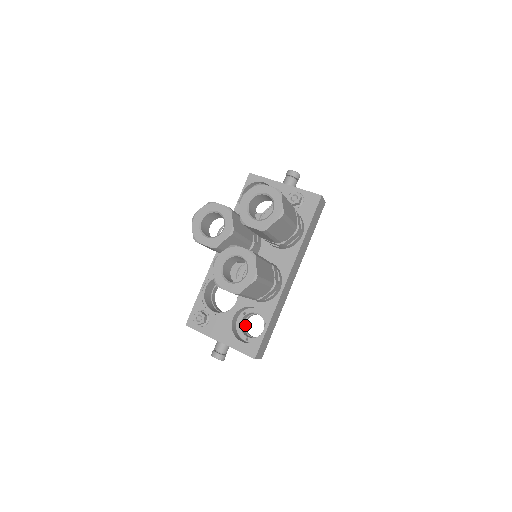
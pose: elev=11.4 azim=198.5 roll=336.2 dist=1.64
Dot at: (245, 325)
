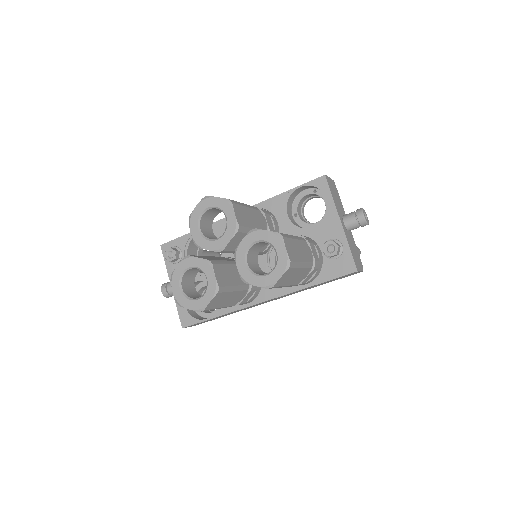
Dot at: occluded
